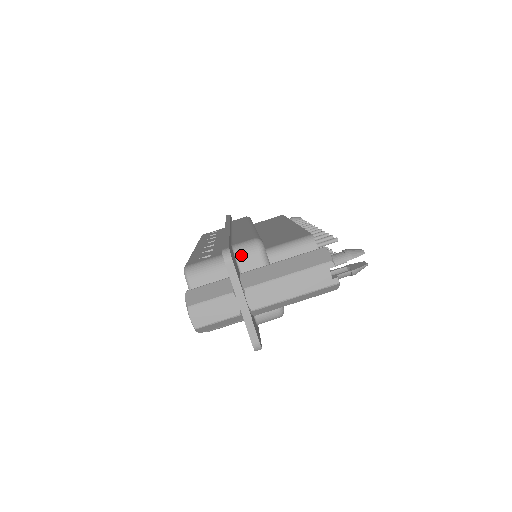
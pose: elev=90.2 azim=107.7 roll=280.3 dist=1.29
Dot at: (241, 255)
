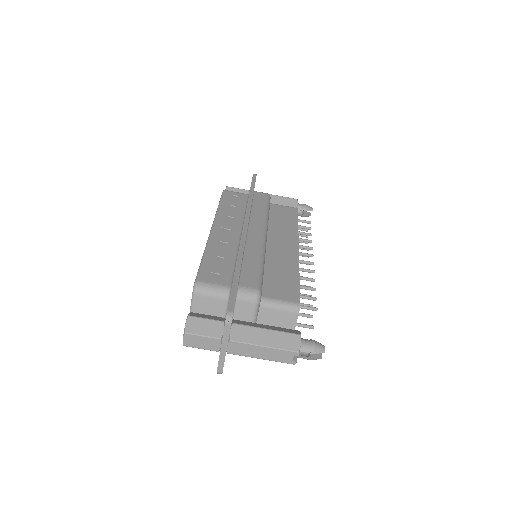
Dot at: (241, 299)
